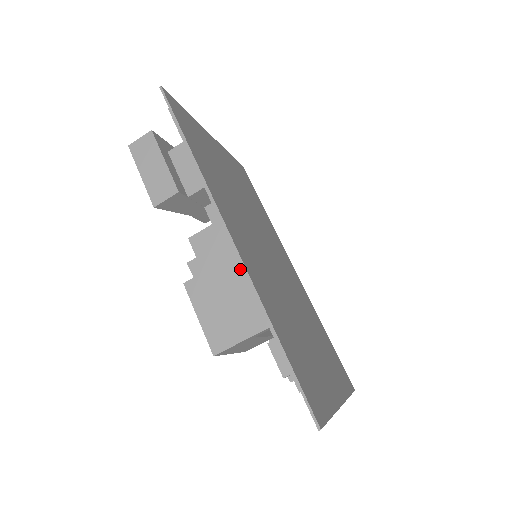
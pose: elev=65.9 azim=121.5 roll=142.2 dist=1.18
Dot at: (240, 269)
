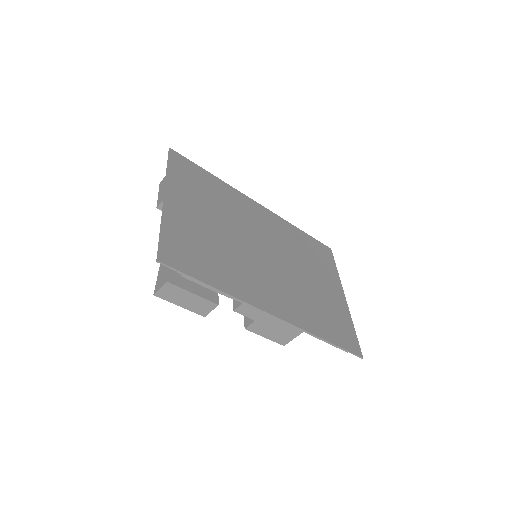
Dot at: occluded
